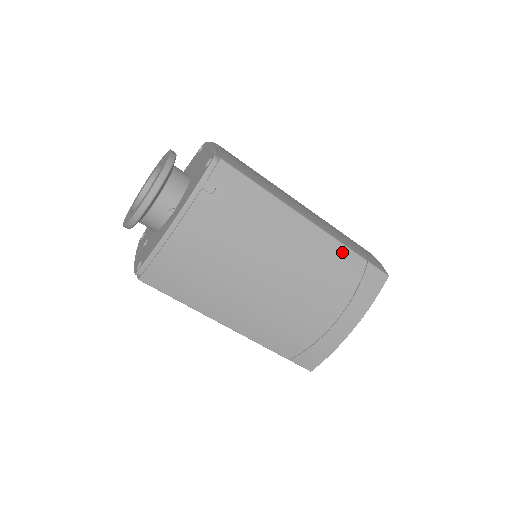
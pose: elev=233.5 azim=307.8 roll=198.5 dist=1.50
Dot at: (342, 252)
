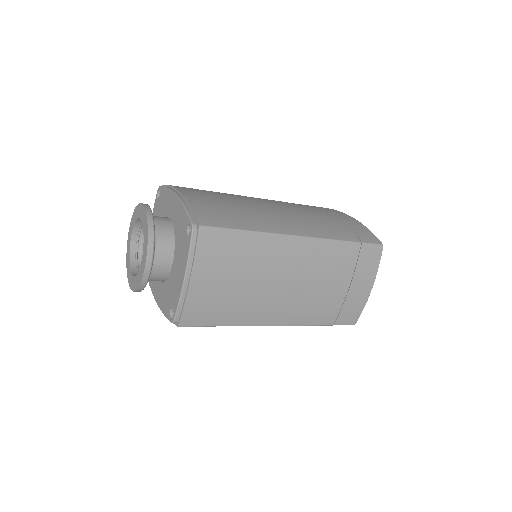
Dot at: occluded
